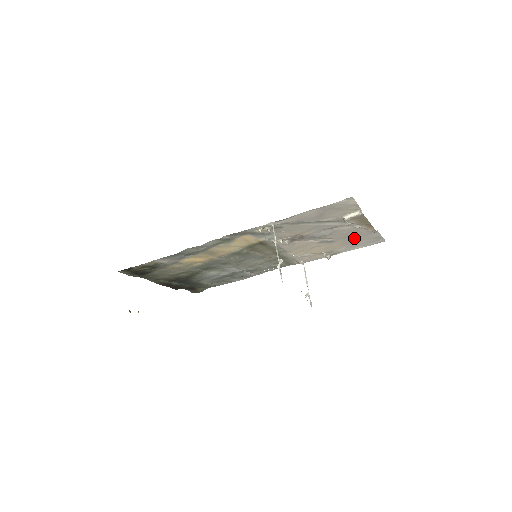
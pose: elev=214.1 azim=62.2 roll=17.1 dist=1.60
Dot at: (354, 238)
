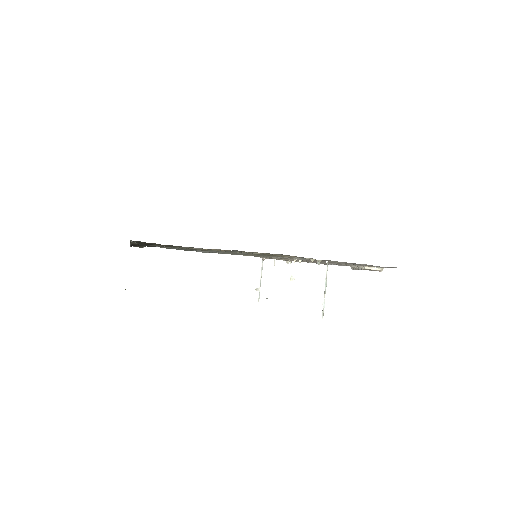
Dot at: occluded
